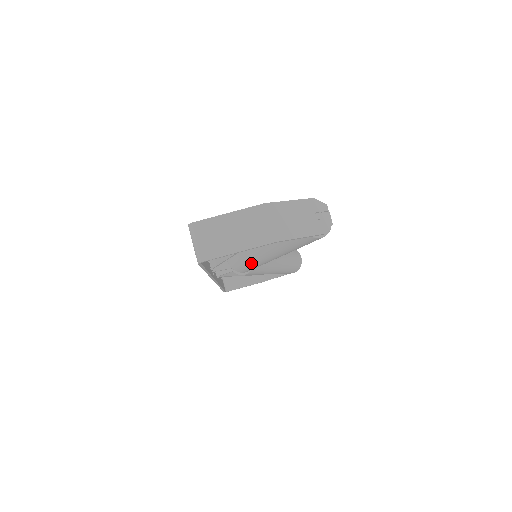
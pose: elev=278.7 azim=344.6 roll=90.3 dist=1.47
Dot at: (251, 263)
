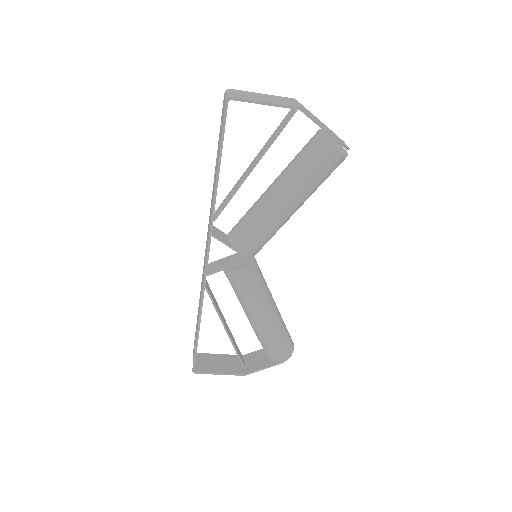
Dot at: (256, 221)
